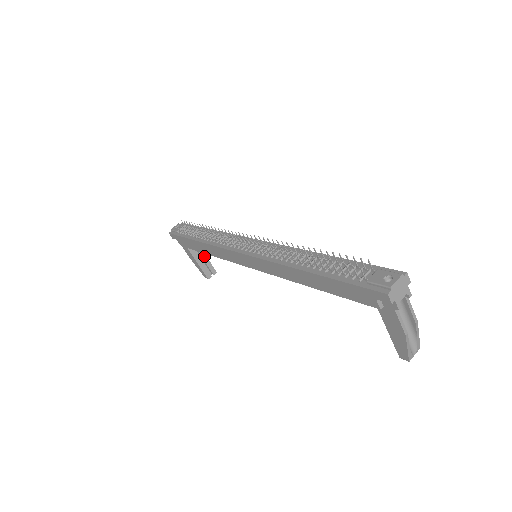
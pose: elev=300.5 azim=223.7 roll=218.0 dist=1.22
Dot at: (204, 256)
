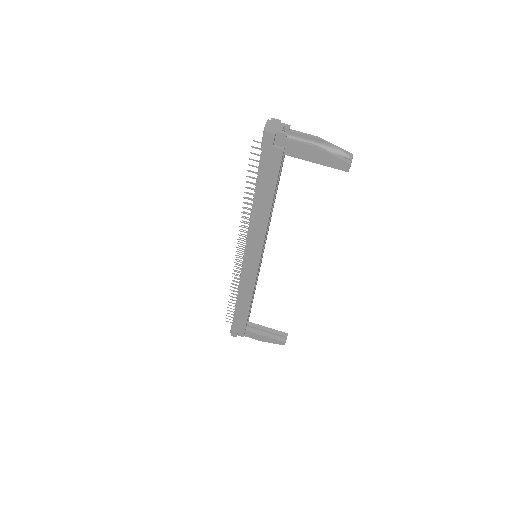
Dot at: (267, 329)
